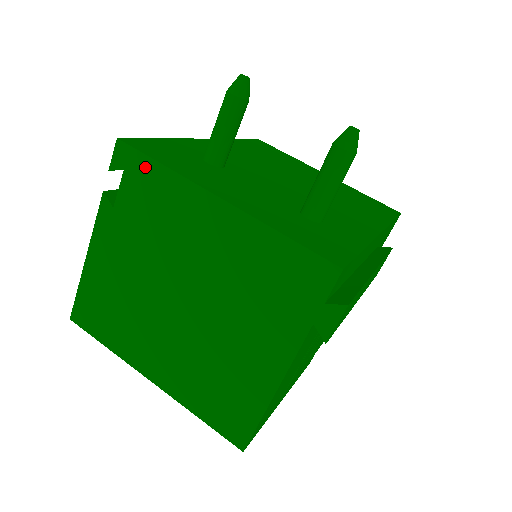
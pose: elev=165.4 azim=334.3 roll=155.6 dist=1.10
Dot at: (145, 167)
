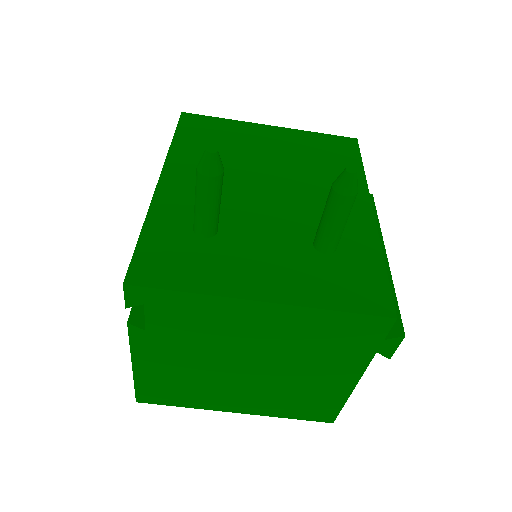
Dot at: (168, 298)
